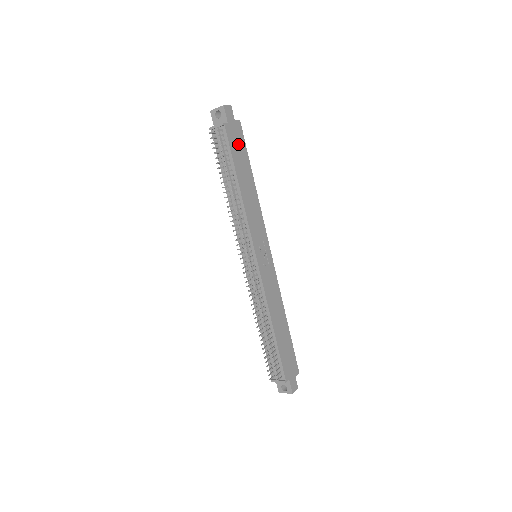
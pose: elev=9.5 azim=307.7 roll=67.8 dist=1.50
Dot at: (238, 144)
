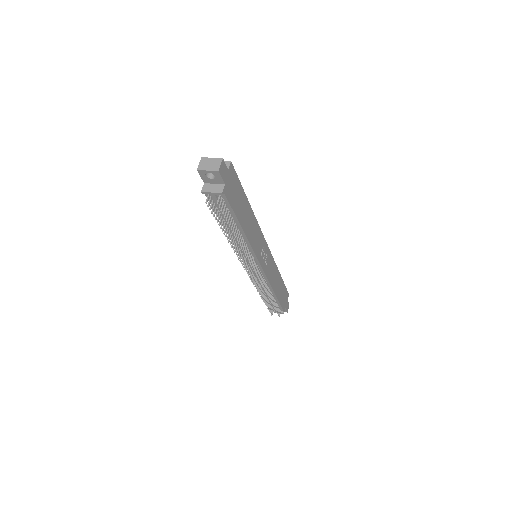
Dot at: (235, 191)
